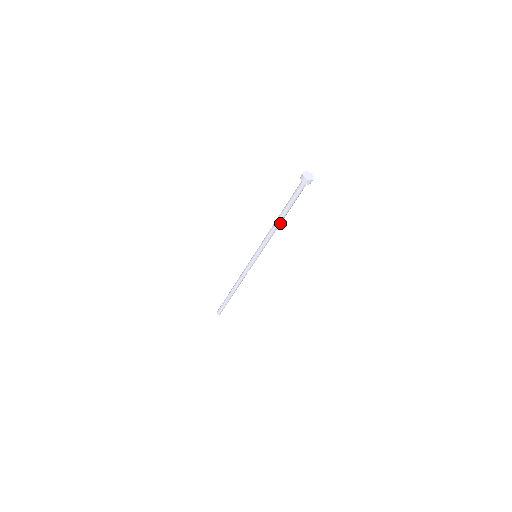
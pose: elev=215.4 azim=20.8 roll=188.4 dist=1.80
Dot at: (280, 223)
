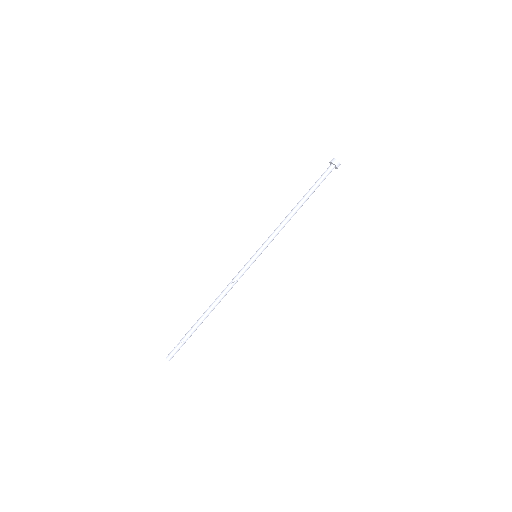
Dot at: occluded
